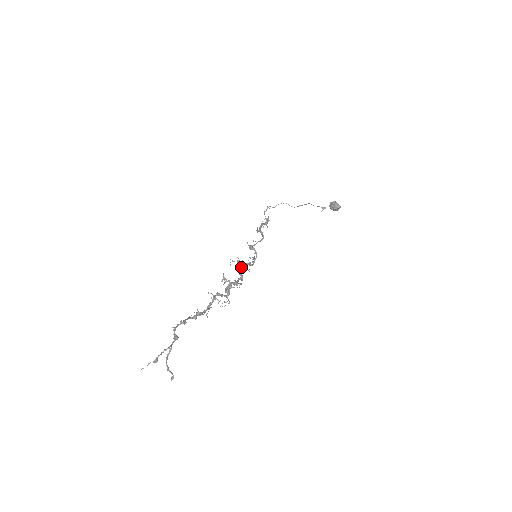
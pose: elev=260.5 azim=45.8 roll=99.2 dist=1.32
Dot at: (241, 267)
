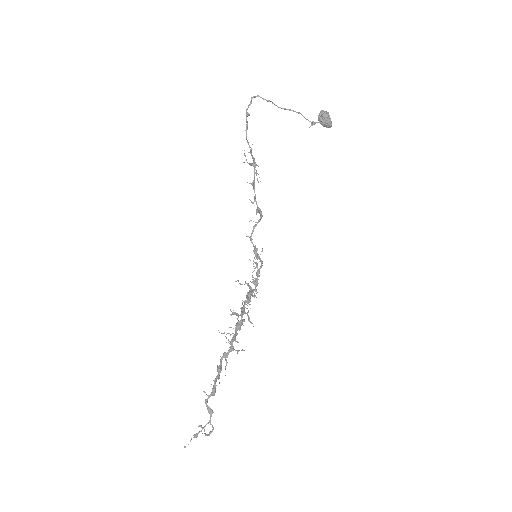
Dot at: (252, 296)
